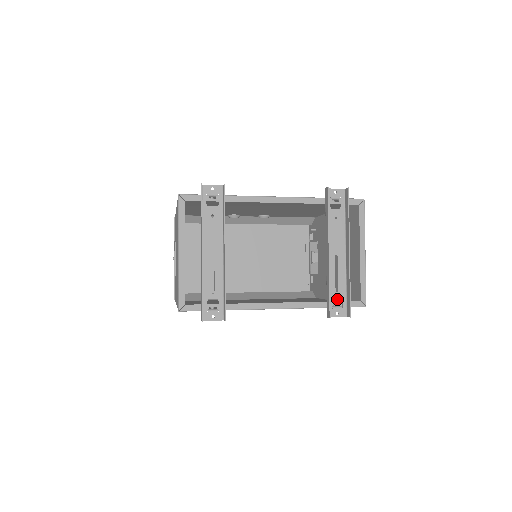
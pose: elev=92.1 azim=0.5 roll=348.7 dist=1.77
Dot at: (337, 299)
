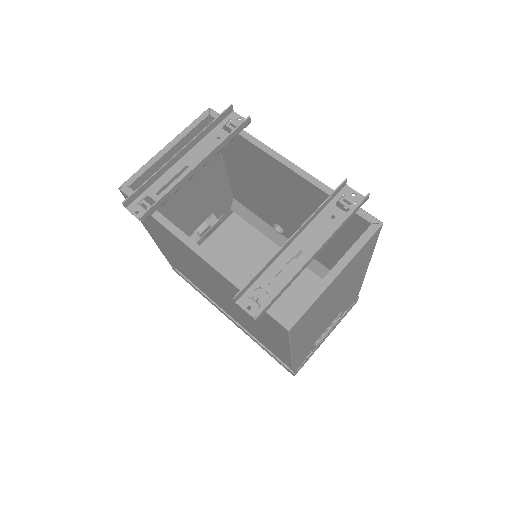
Dot at: (293, 351)
